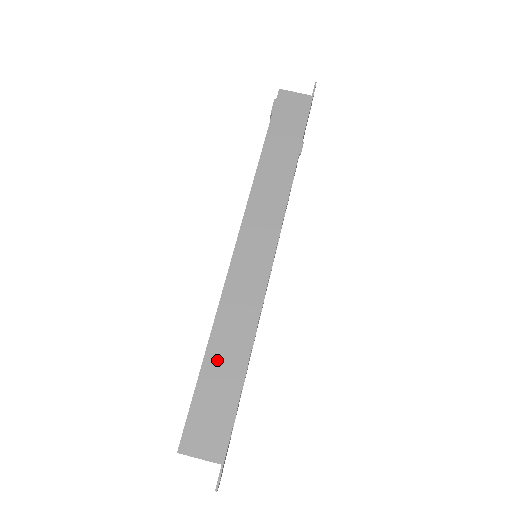
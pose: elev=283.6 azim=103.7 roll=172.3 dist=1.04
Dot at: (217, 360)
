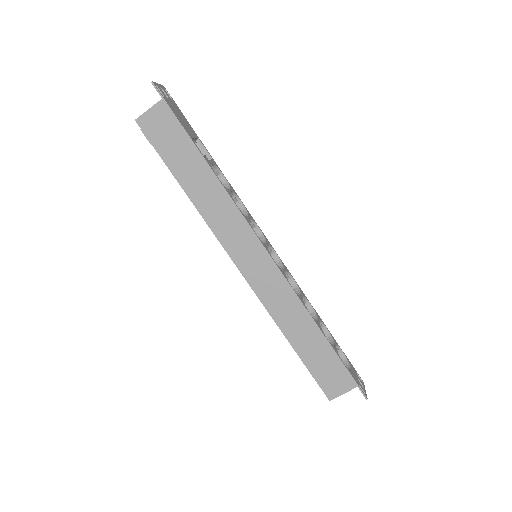
Dot at: (302, 343)
